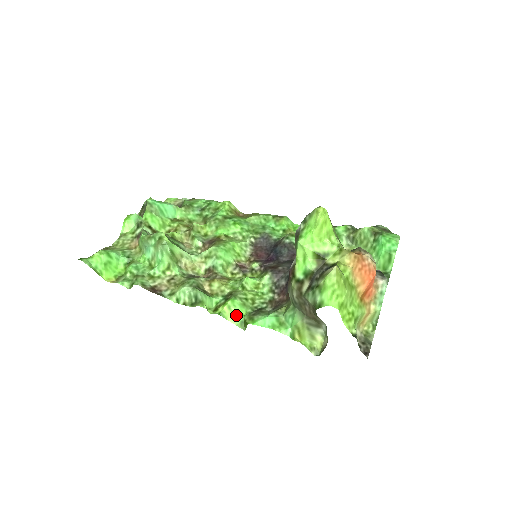
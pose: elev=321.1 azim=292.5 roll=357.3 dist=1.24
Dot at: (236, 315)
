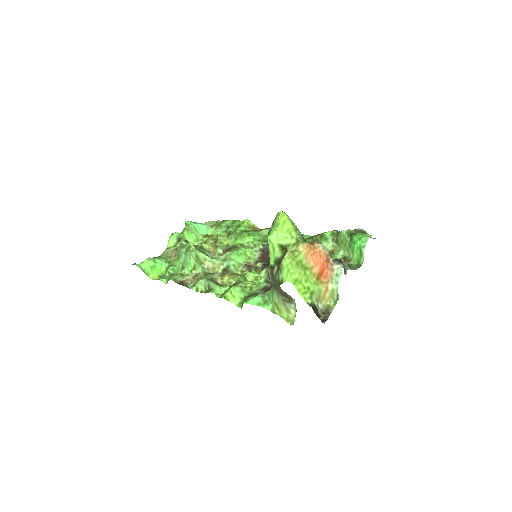
Dot at: (236, 298)
